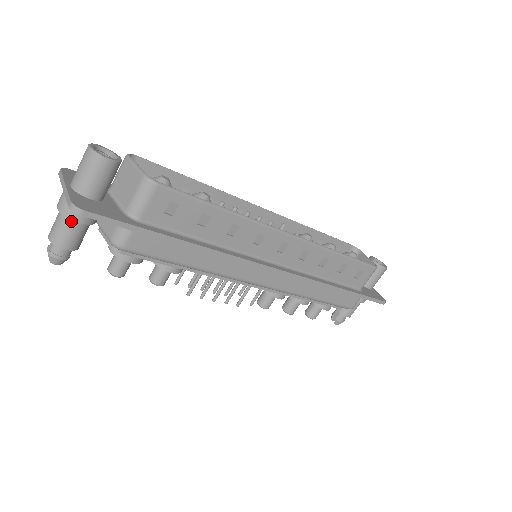
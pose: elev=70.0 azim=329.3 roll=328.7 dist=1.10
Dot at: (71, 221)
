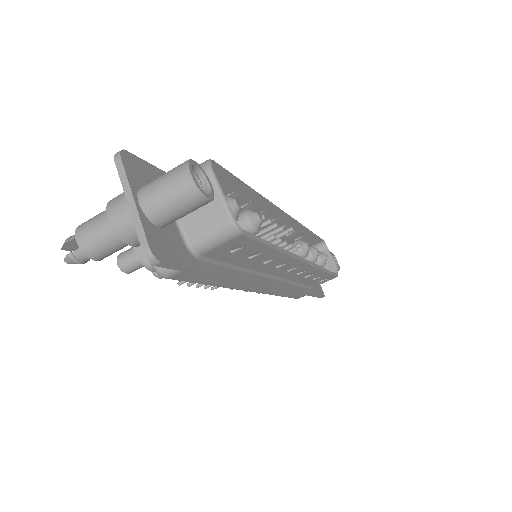
Dot at: (121, 240)
